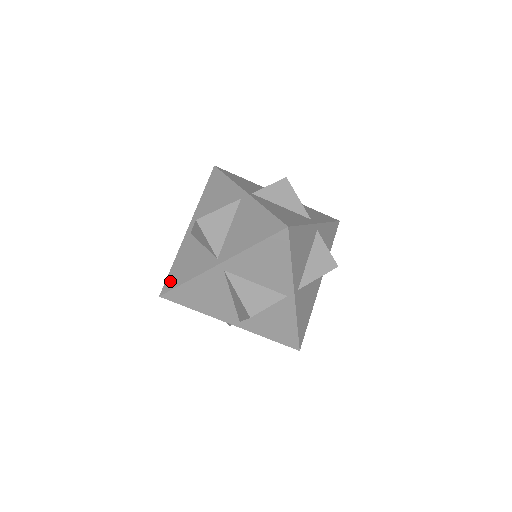
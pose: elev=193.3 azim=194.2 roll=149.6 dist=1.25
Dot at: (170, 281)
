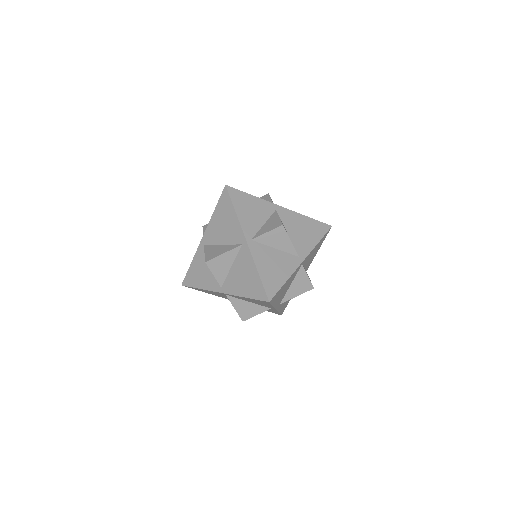
Dot at: (189, 279)
